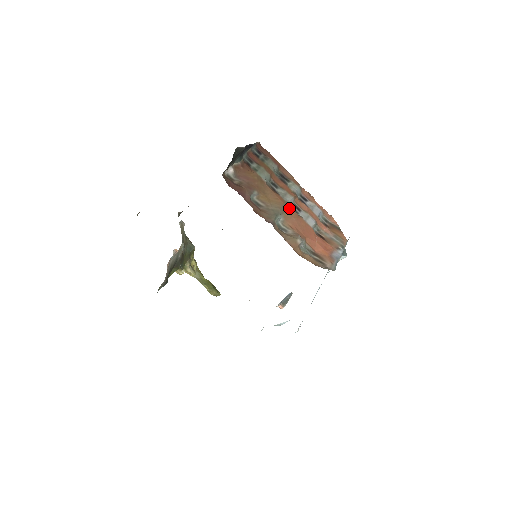
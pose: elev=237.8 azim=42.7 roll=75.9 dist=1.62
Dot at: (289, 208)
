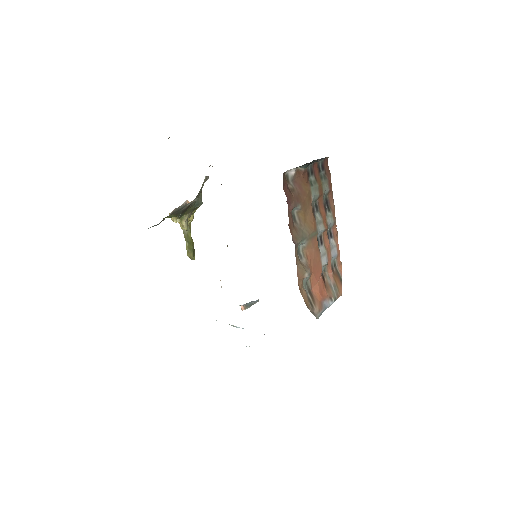
Dot at: (316, 237)
